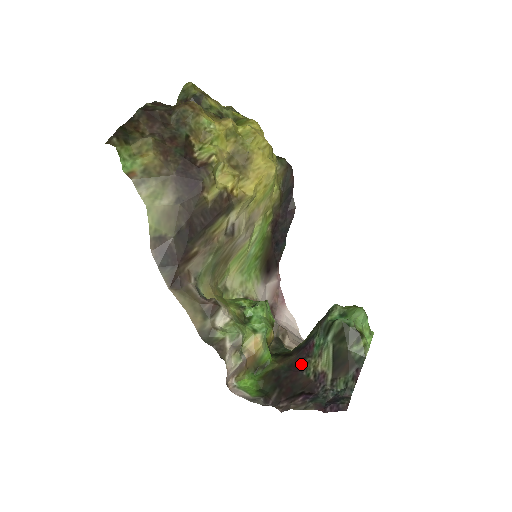
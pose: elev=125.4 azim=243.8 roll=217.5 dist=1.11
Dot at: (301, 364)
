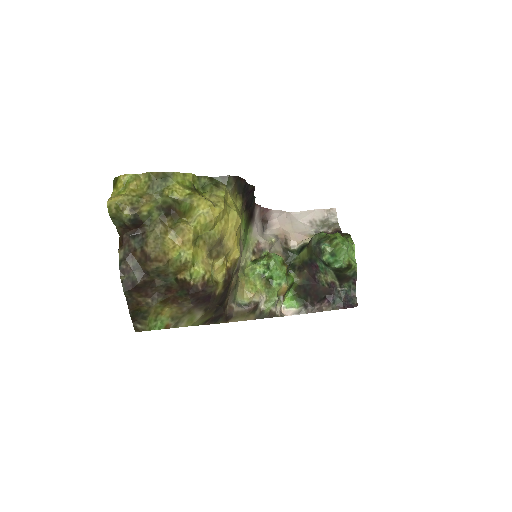
Dot at: (315, 278)
